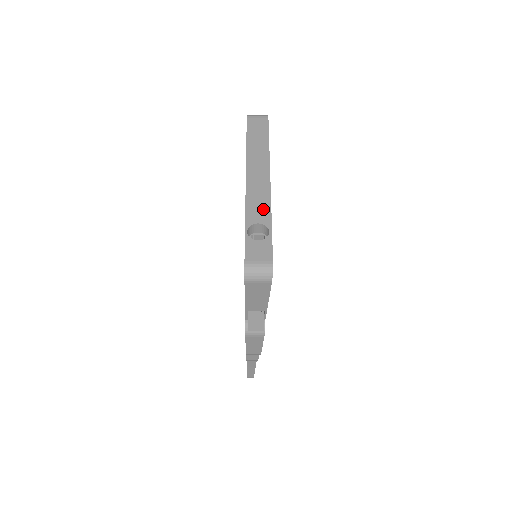
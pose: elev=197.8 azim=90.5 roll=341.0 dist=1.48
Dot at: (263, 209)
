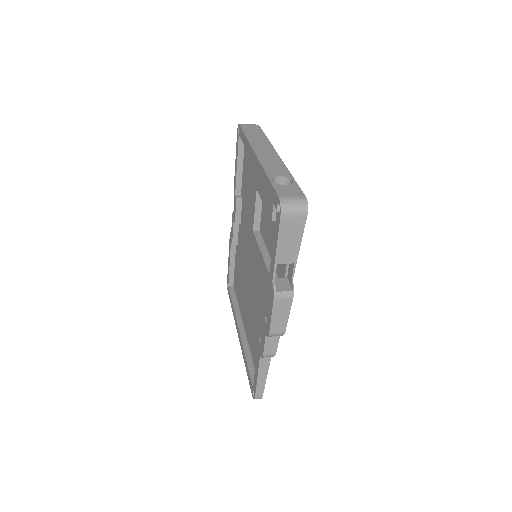
Dot at: (280, 169)
